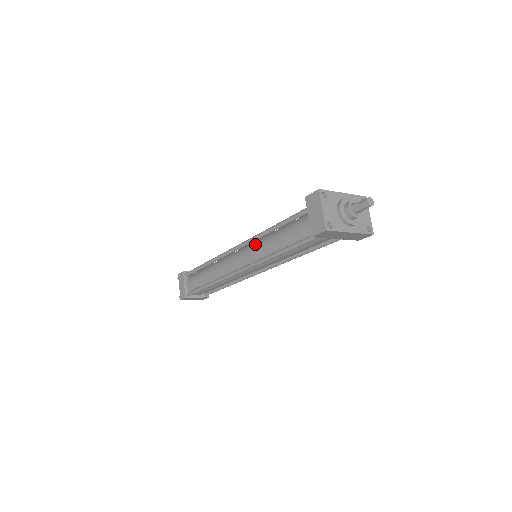
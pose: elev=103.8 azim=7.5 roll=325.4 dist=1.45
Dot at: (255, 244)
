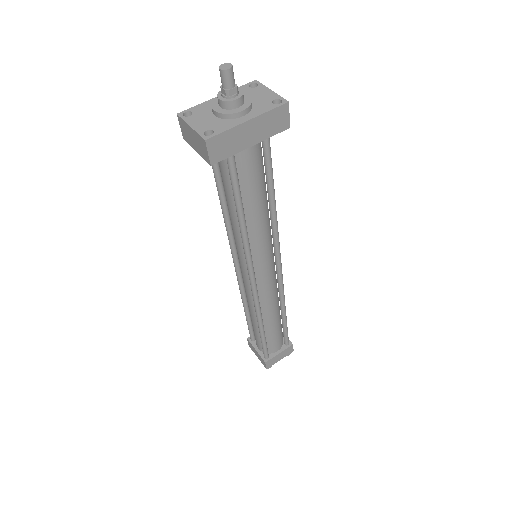
Dot at: (235, 243)
